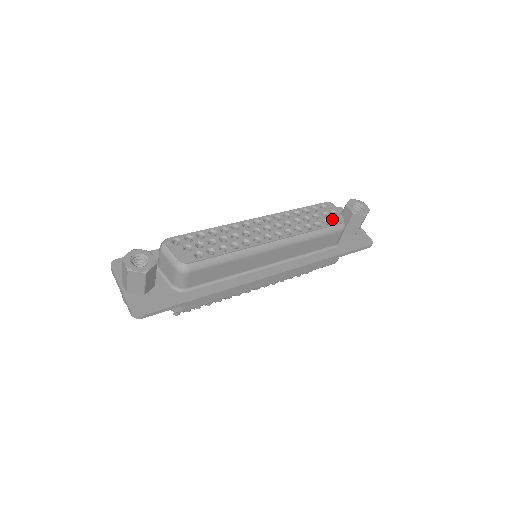
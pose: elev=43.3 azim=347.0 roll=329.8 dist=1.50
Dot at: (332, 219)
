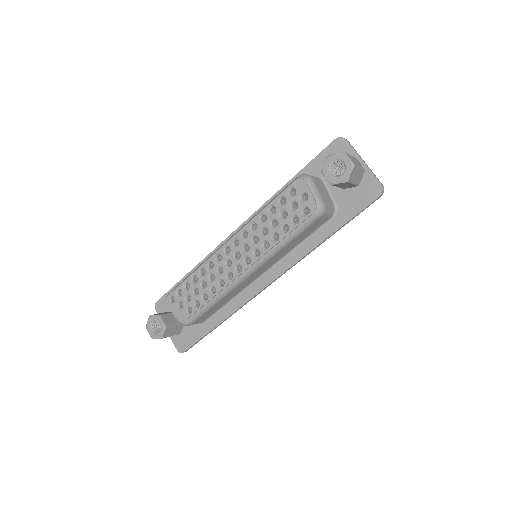
Dot at: (303, 209)
